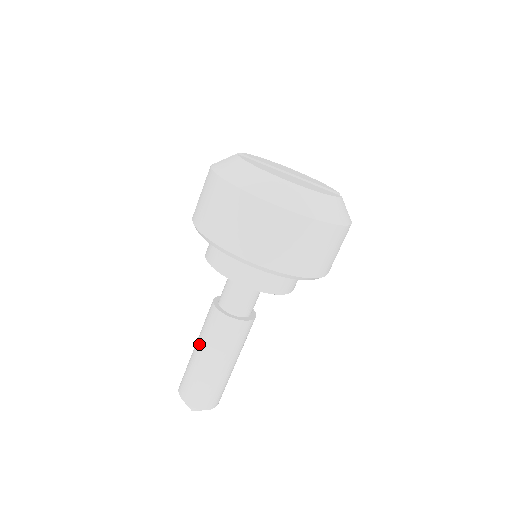
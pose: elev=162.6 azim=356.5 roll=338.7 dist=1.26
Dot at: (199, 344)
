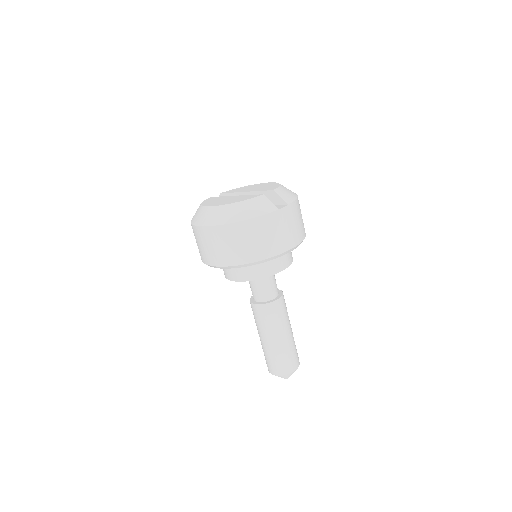
Dot at: occluded
